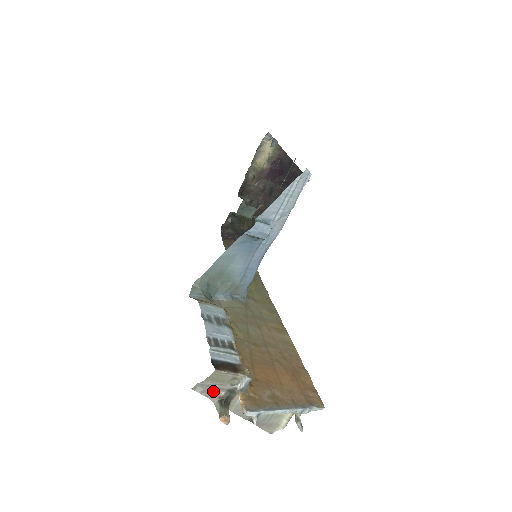
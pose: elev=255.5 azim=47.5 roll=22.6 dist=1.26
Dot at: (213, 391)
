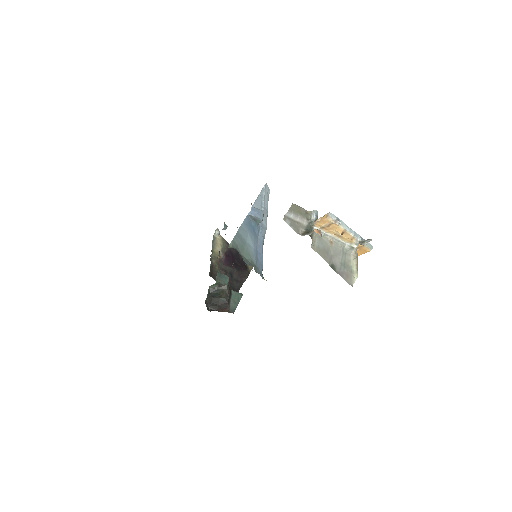
Dot at: (297, 227)
